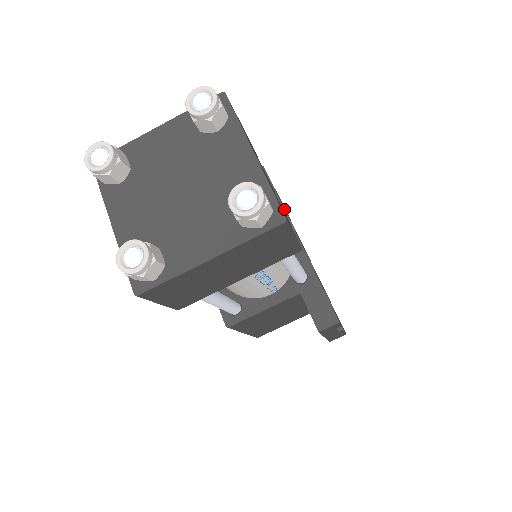
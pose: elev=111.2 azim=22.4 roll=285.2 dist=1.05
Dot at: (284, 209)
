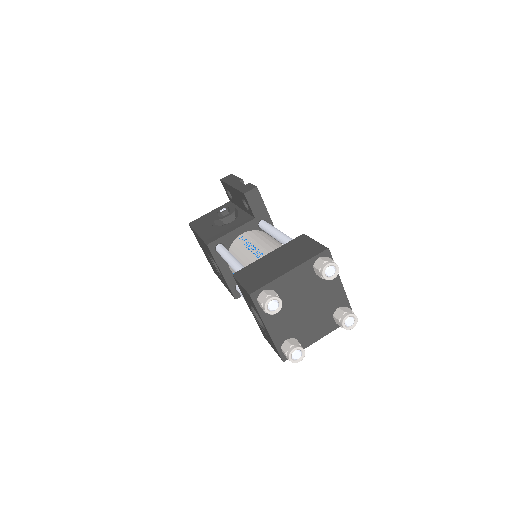
Dot at: (271, 220)
